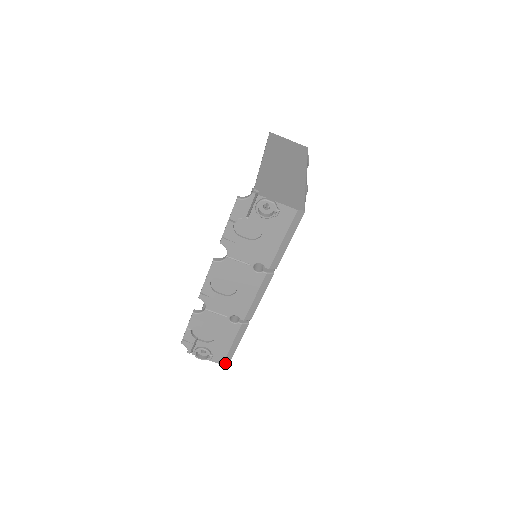
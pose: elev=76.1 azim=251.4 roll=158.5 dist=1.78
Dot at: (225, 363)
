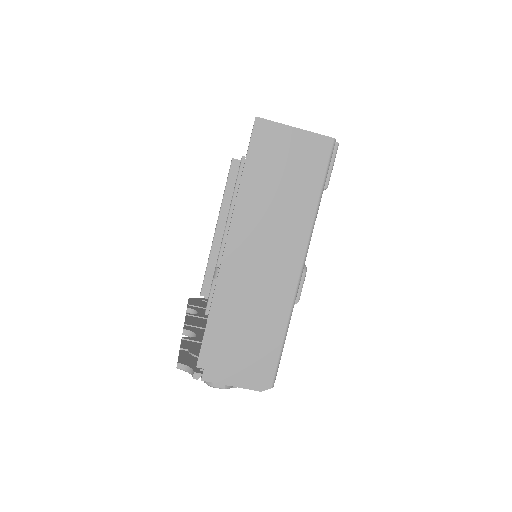
Dot at: occluded
